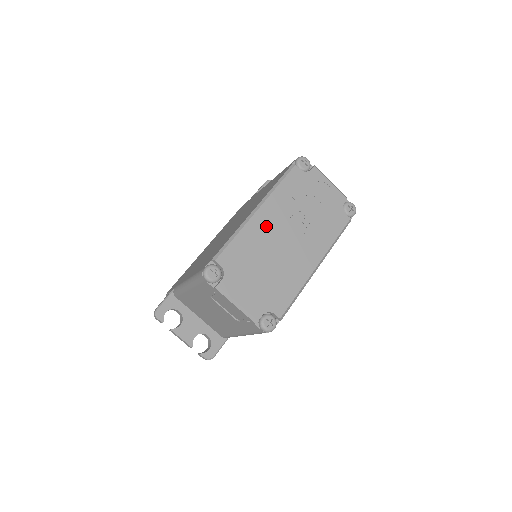
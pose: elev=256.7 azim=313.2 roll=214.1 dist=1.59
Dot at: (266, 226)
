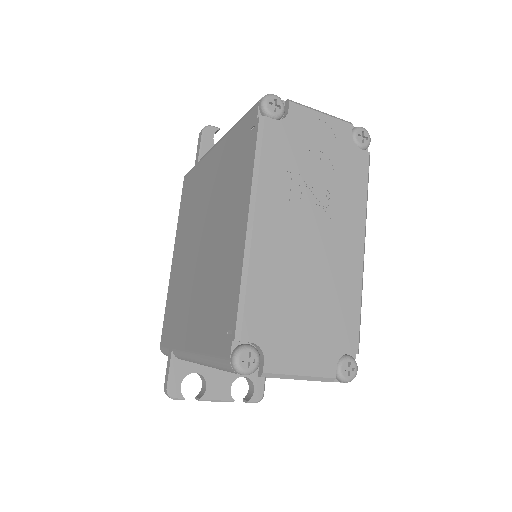
Dot at: (277, 240)
